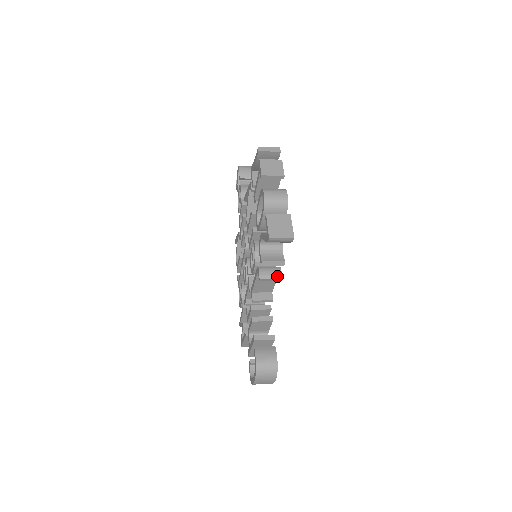
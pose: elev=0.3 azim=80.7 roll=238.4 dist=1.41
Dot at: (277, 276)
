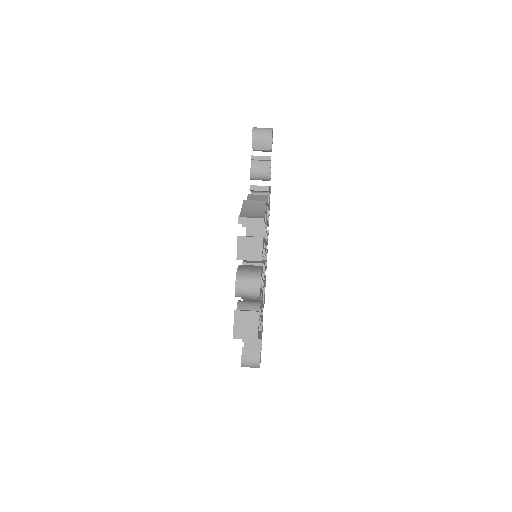
Dot at: occluded
